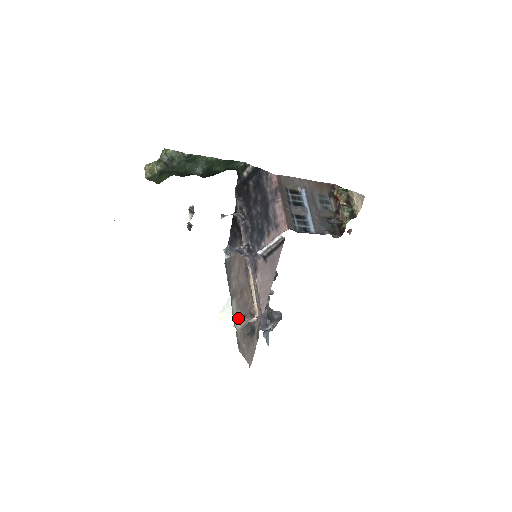
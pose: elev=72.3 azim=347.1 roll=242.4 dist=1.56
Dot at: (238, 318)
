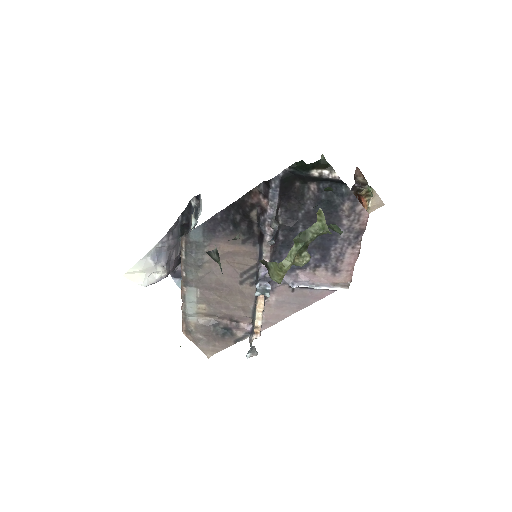
Dot at: (250, 353)
